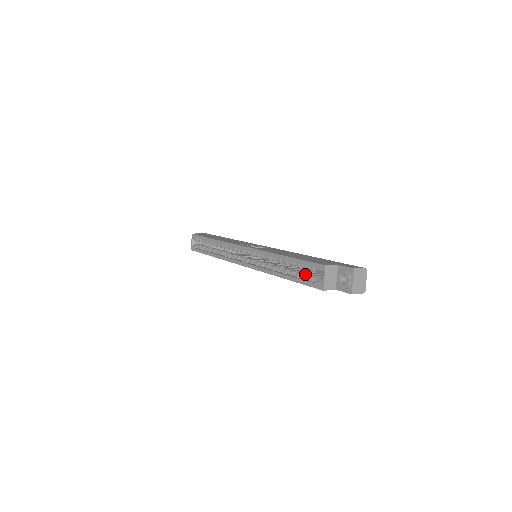
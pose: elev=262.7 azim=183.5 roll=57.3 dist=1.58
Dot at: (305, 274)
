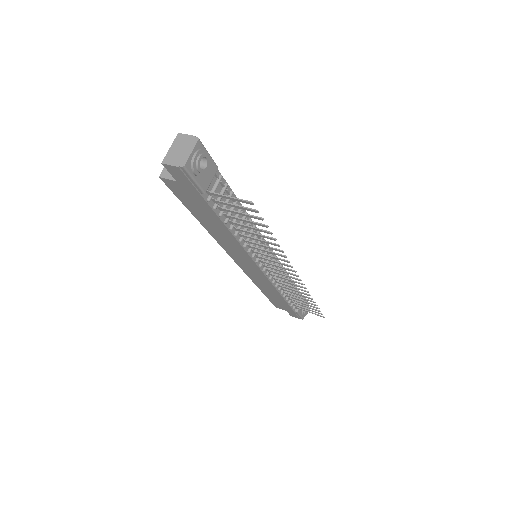
Dot at: occluded
